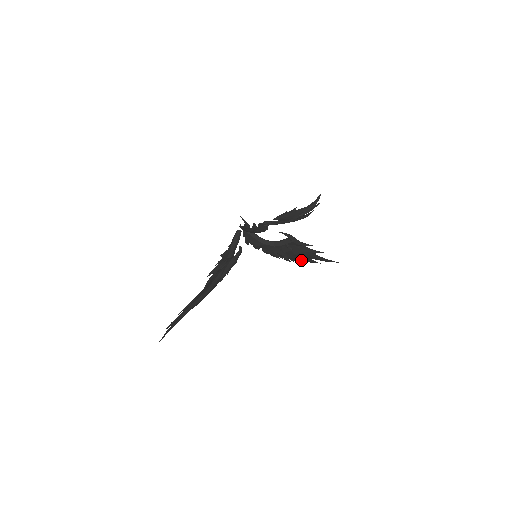
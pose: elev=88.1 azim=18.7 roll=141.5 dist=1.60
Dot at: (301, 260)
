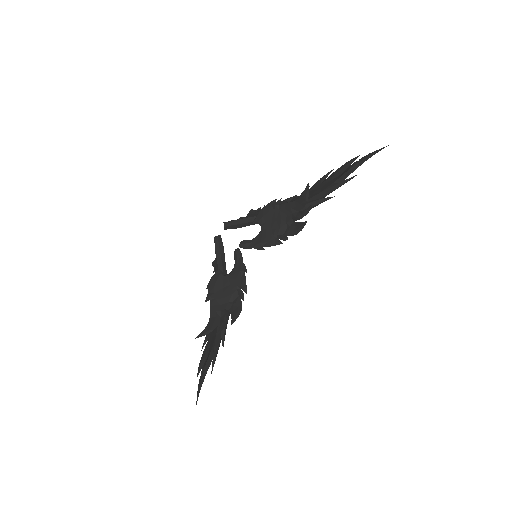
Dot at: (327, 179)
